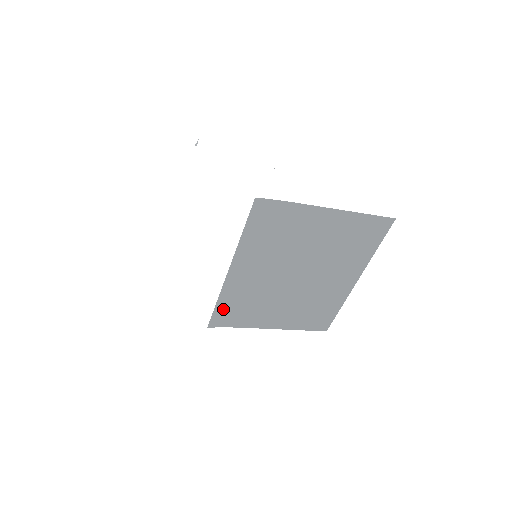
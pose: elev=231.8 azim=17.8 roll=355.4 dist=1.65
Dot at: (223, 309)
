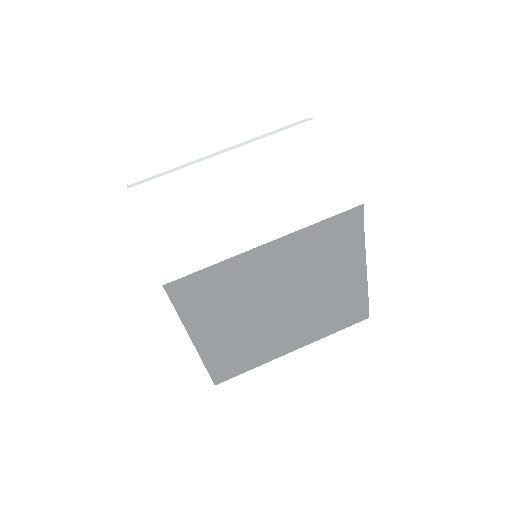
Dot at: (202, 279)
